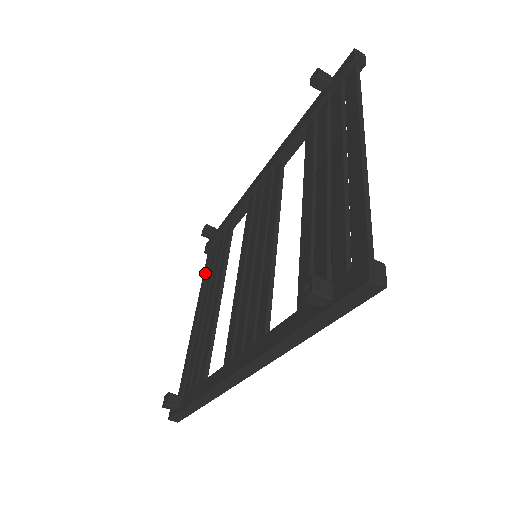
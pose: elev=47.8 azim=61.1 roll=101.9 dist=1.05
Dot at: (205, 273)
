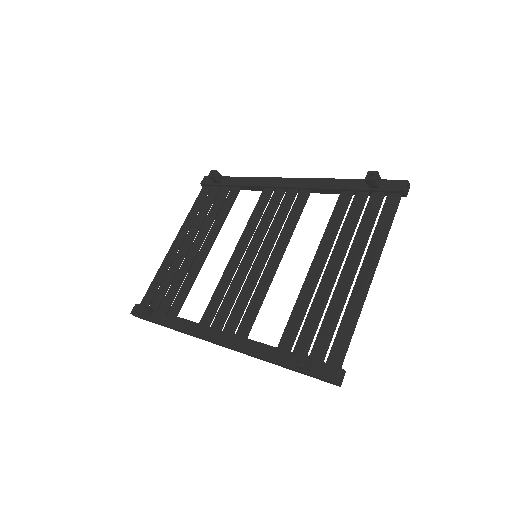
Dot at: (196, 207)
